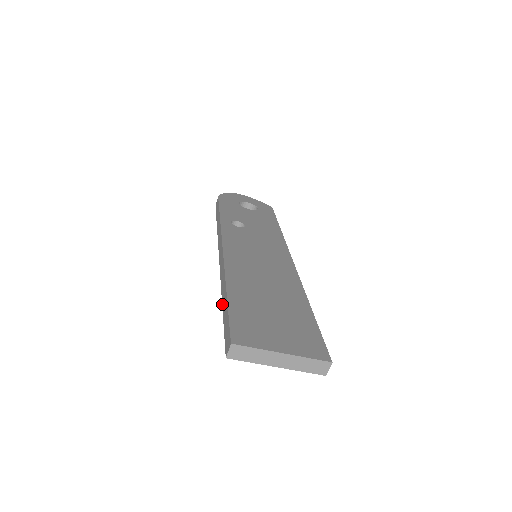
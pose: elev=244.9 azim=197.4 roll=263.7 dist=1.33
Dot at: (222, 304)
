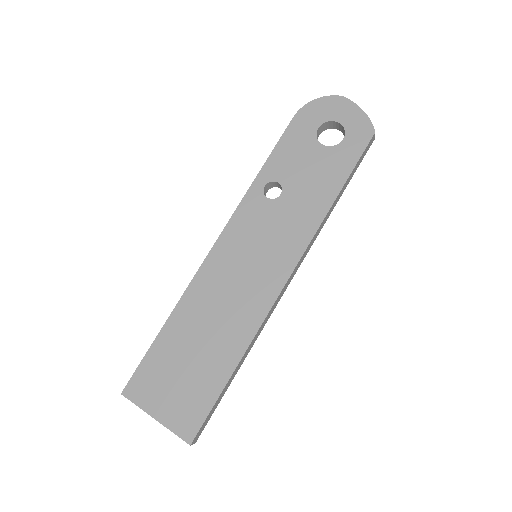
Dot at: occluded
